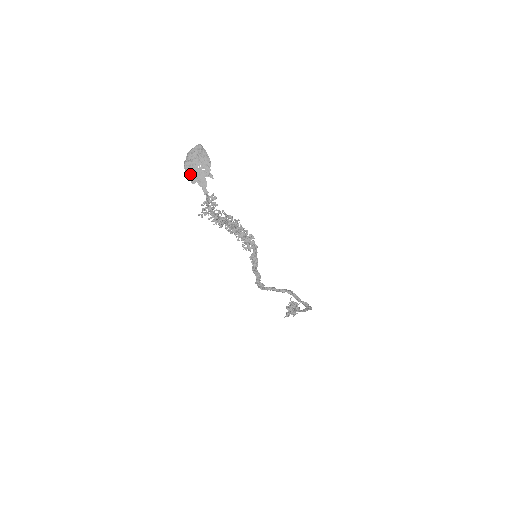
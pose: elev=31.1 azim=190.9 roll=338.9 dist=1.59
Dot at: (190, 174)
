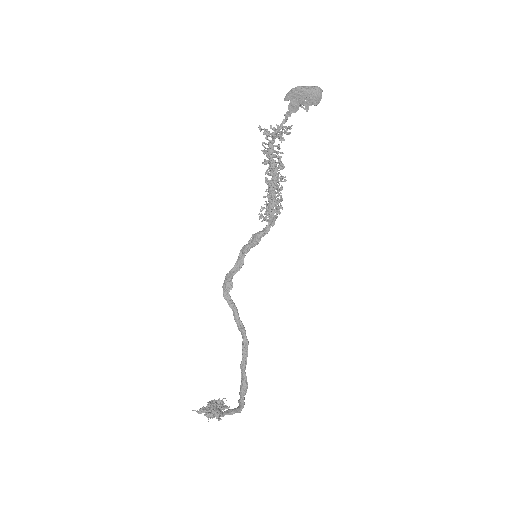
Dot at: (290, 95)
